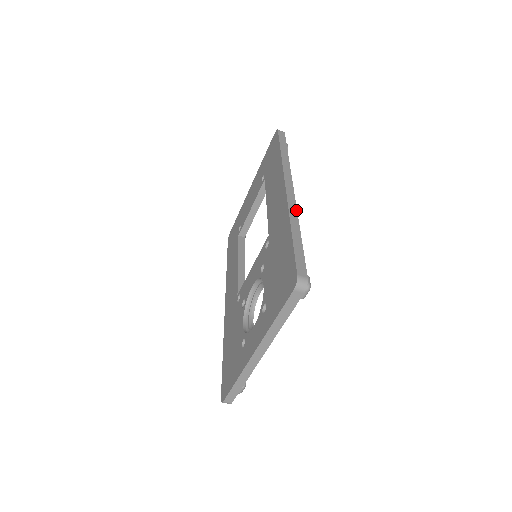
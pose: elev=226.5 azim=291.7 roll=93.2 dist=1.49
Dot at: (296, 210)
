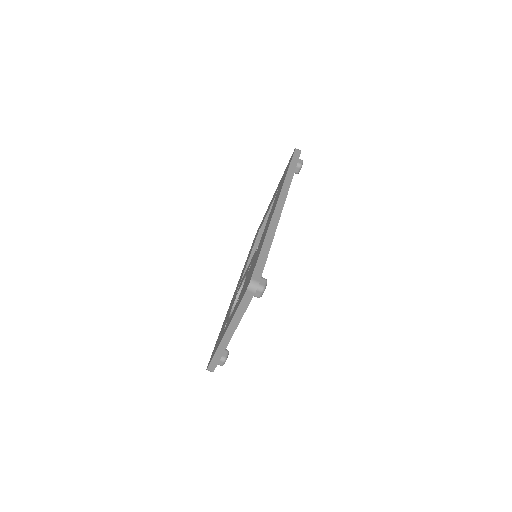
Dot at: (277, 224)
